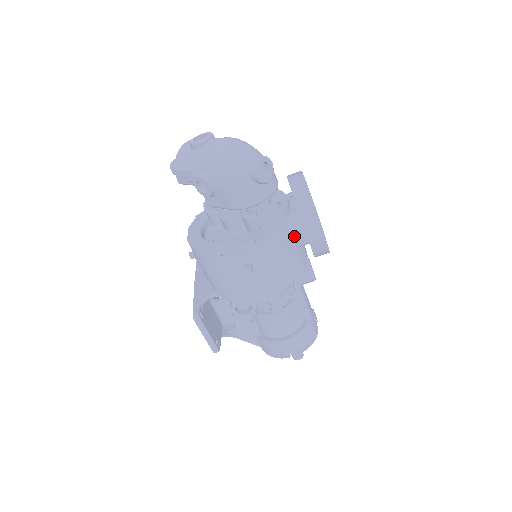
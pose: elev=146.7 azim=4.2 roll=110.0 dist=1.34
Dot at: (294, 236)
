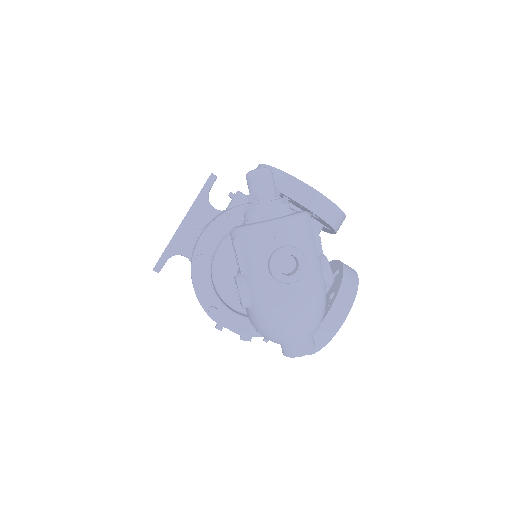
Dot at: occluded
